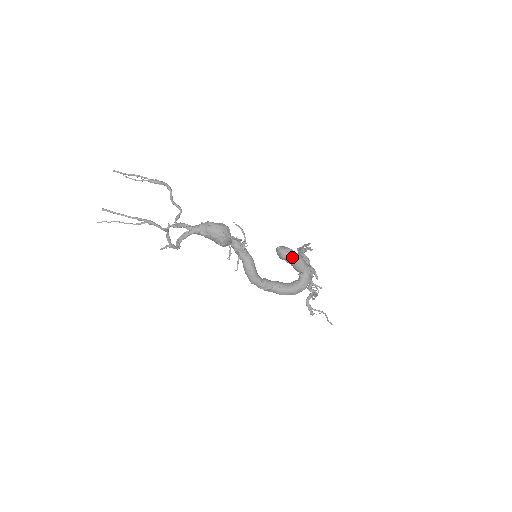
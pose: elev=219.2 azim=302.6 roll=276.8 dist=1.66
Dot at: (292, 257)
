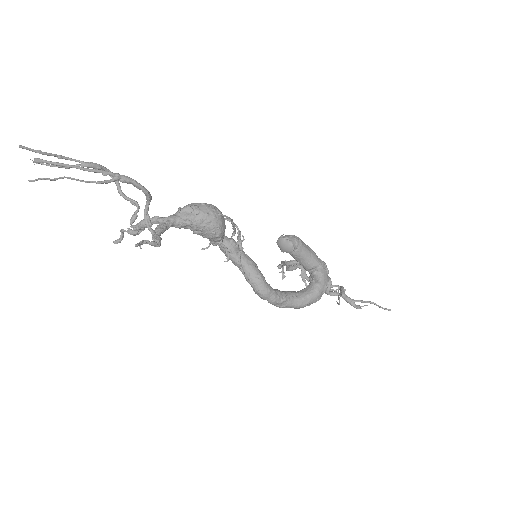
Dot at: (302, 245)
